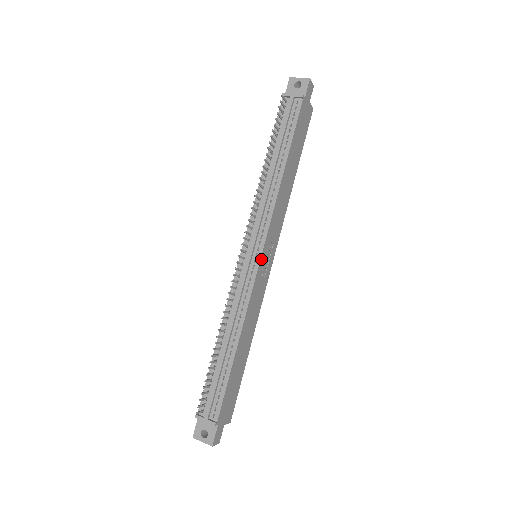
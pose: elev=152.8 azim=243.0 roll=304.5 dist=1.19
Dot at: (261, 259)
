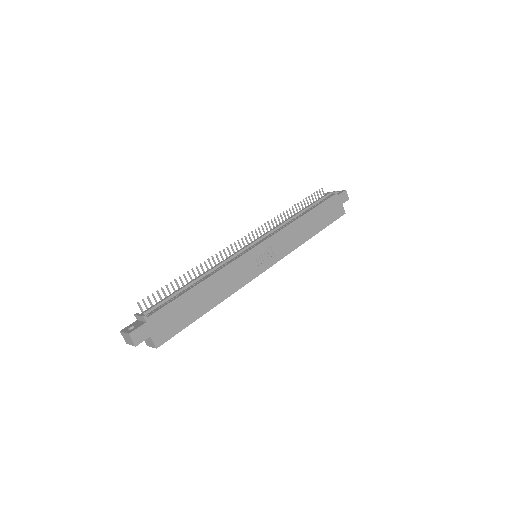
Dot at: (257, 248)
